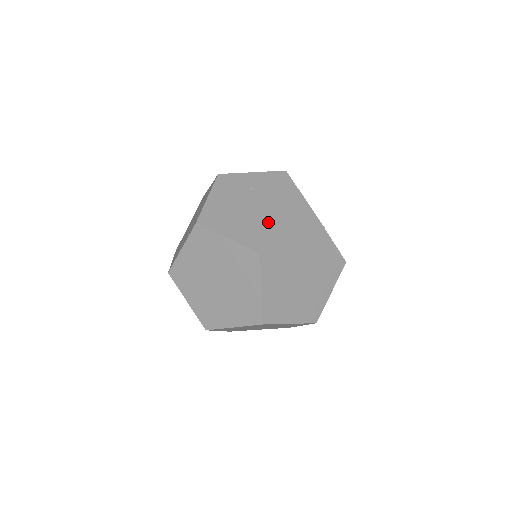
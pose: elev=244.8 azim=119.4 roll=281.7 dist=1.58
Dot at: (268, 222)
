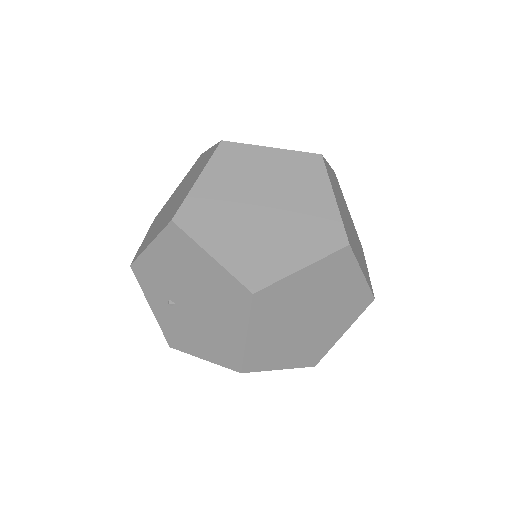
Dot at: occluded
